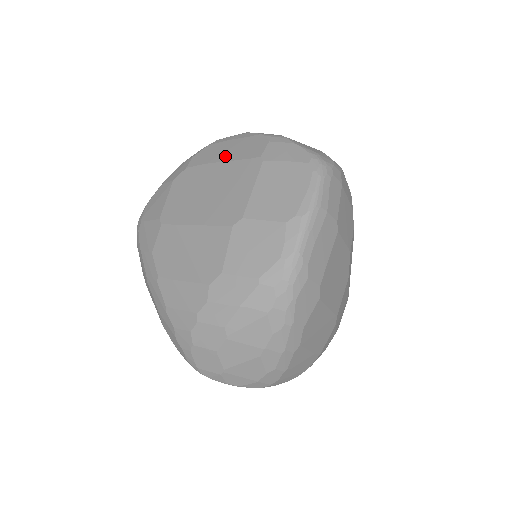
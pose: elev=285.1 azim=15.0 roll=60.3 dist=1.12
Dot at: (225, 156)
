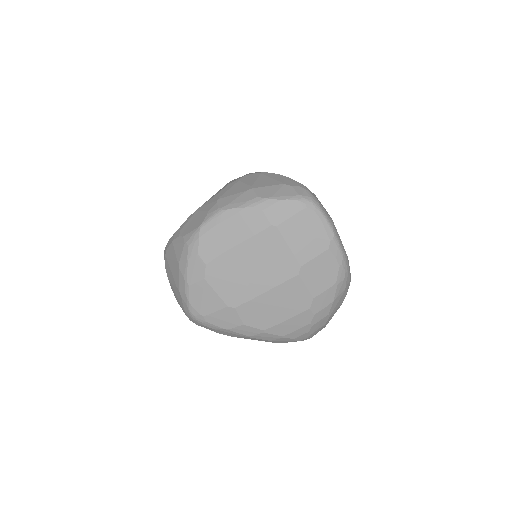
Dot at: (235, 239)
